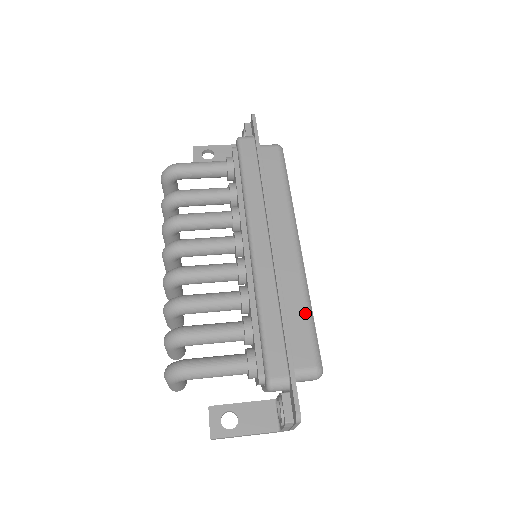
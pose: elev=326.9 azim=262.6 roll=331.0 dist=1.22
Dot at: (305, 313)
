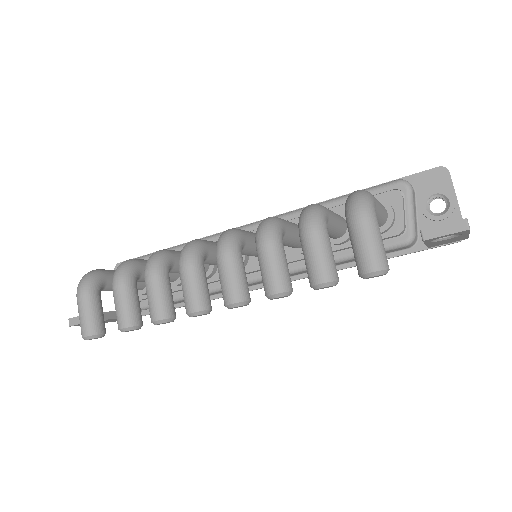
Dot at: occluded
